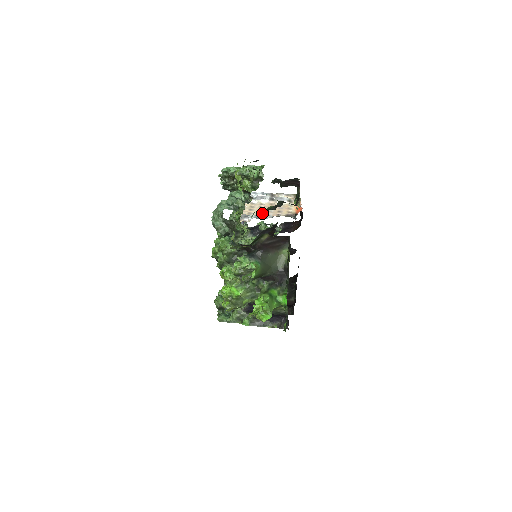
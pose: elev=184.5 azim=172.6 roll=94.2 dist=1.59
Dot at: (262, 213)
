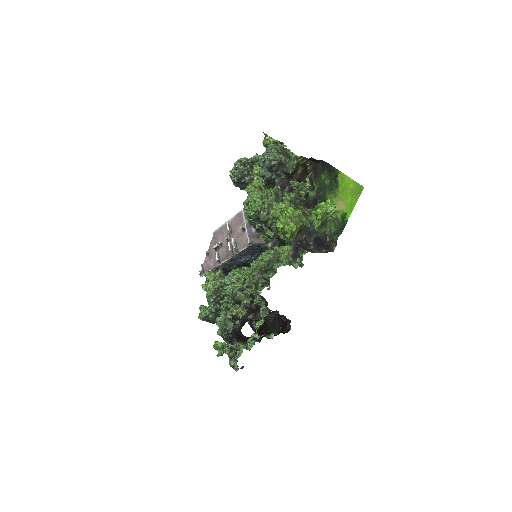
Dot at: occluded
